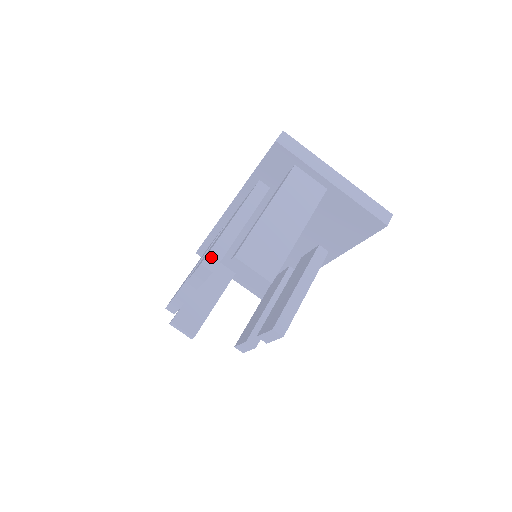
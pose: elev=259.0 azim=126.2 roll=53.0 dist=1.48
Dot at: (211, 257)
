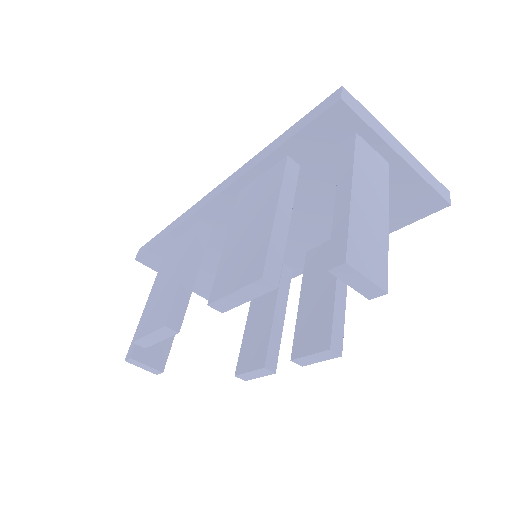
Dot at: (270, 266)
